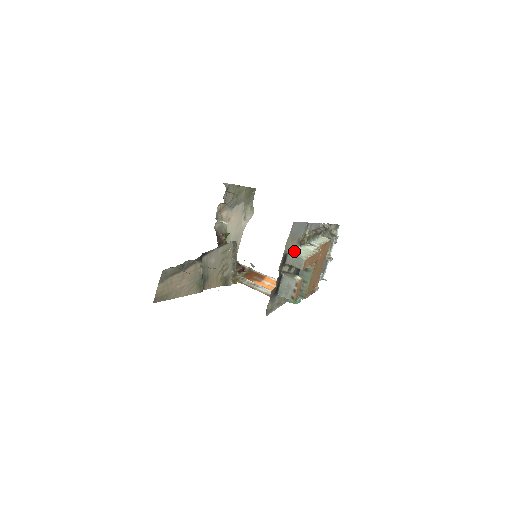
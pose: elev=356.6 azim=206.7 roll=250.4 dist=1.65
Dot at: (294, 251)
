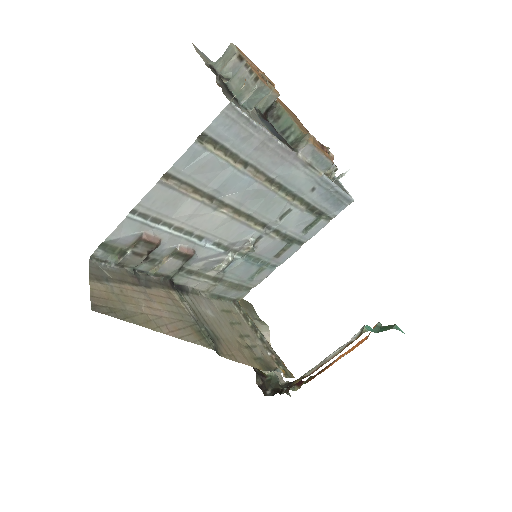
Dot at: occluded
